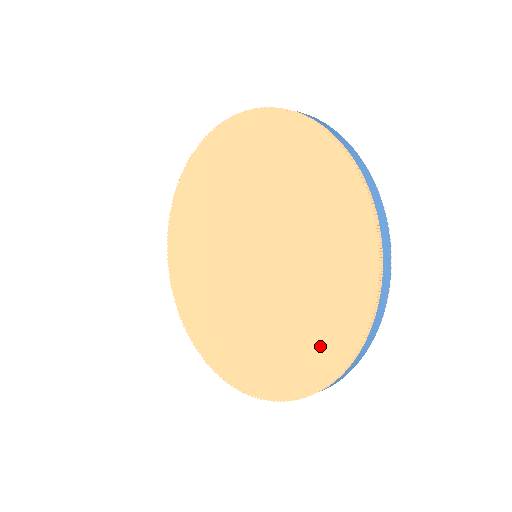
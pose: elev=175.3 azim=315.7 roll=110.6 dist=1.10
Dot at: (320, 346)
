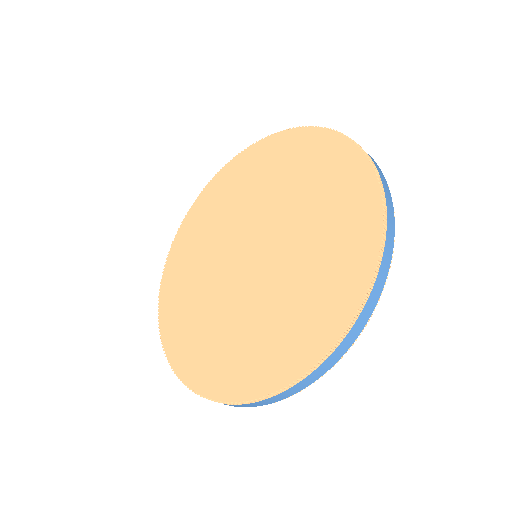
Dot at: (307, 329)
